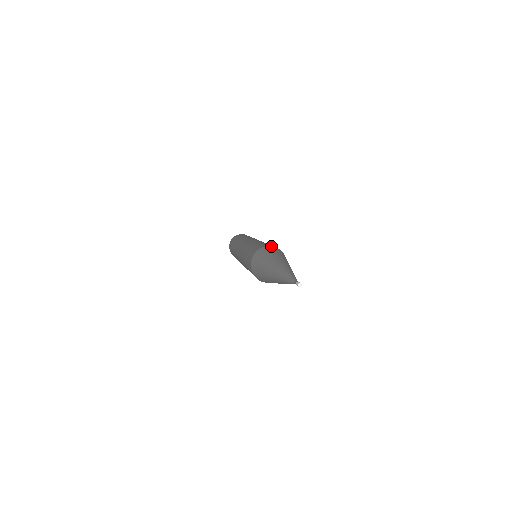
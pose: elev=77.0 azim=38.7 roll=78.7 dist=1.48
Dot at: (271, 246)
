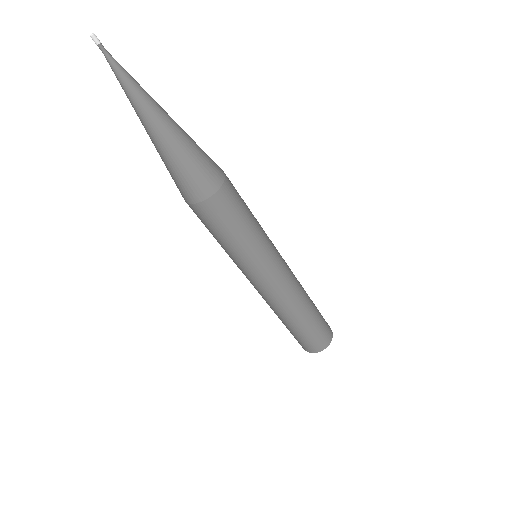
Dot at: occluded
